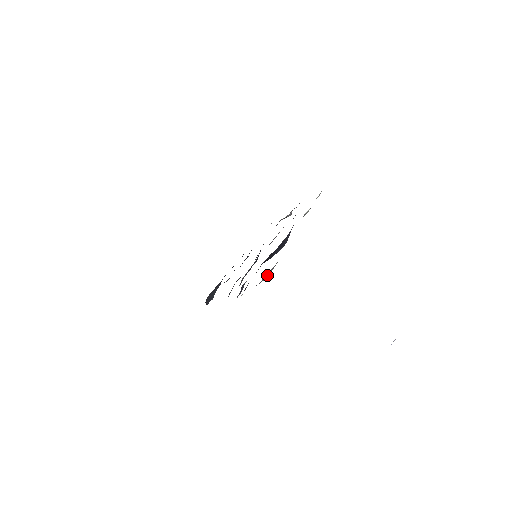
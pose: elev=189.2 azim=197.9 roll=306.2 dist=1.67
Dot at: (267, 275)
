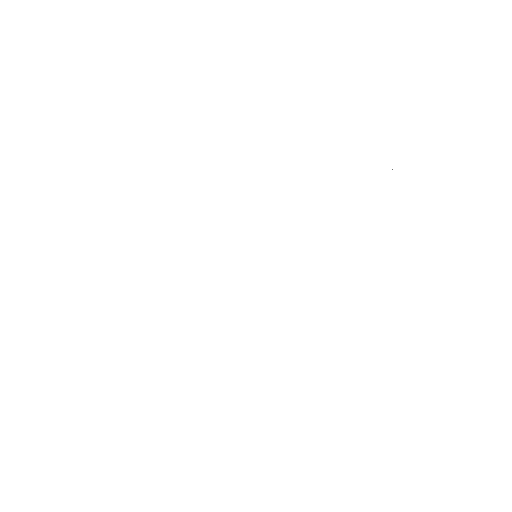
Dot at: occluded
